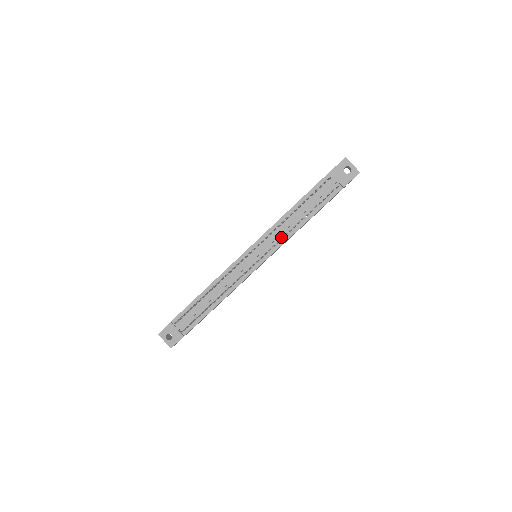
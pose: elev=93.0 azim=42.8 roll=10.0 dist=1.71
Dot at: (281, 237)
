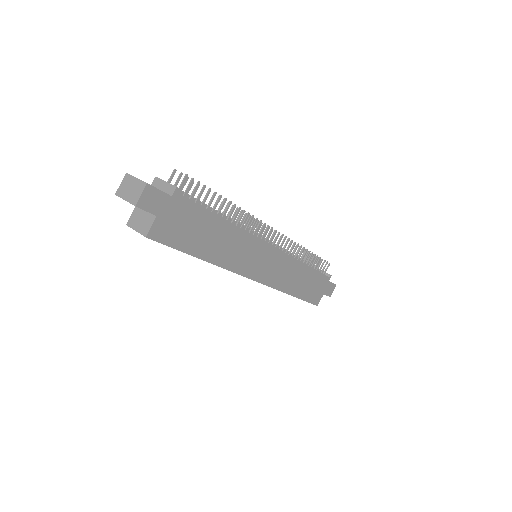
Dot at: occluded
